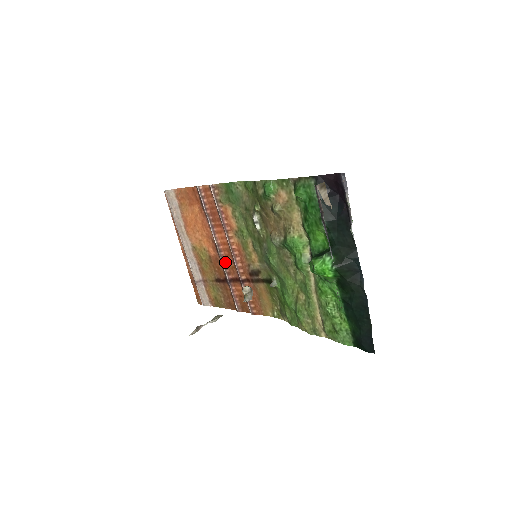
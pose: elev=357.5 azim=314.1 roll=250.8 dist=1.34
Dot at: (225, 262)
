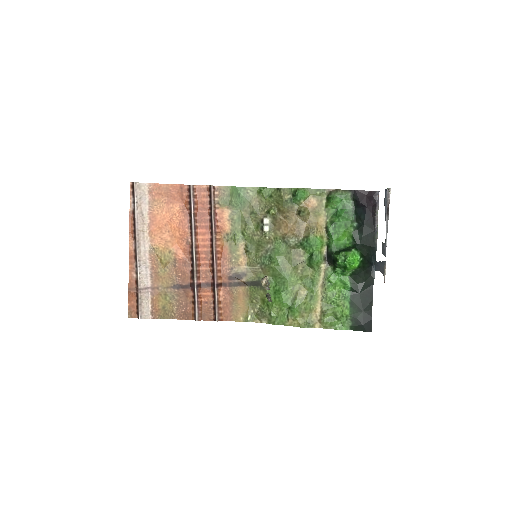
Dot at: (198, 265)
